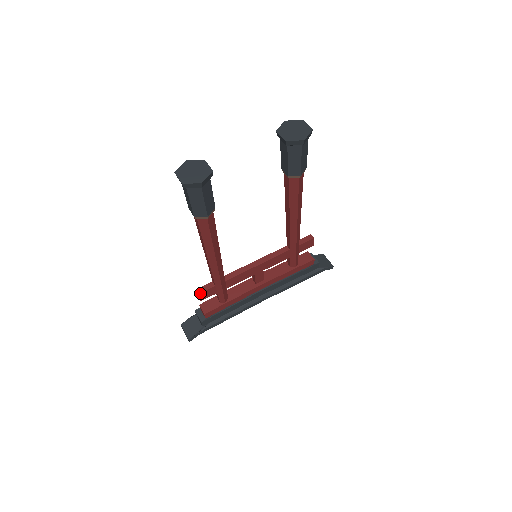
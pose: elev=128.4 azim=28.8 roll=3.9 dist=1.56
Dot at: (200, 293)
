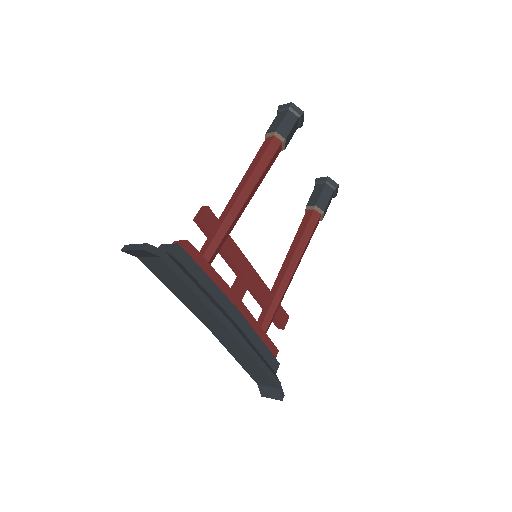
Dot at: (209, 208)
